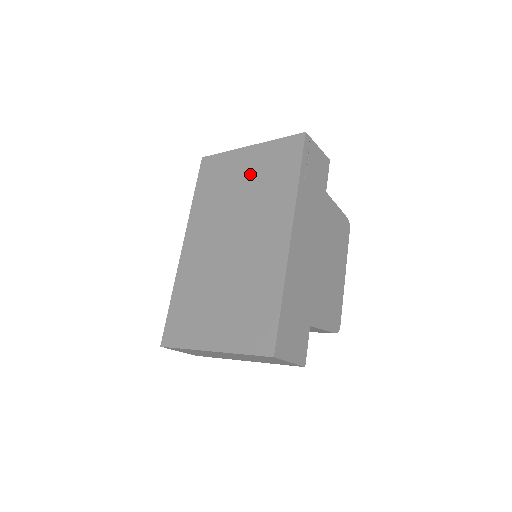
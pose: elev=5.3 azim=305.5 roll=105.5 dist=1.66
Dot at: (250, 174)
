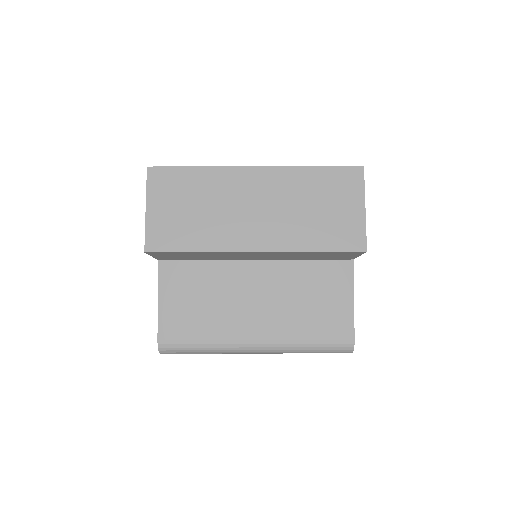
Dot at: occluded
